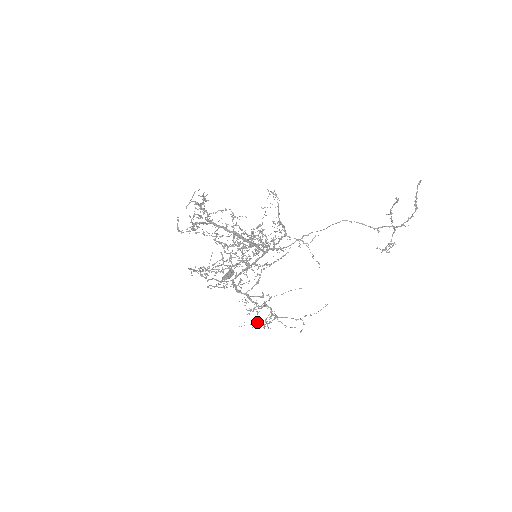
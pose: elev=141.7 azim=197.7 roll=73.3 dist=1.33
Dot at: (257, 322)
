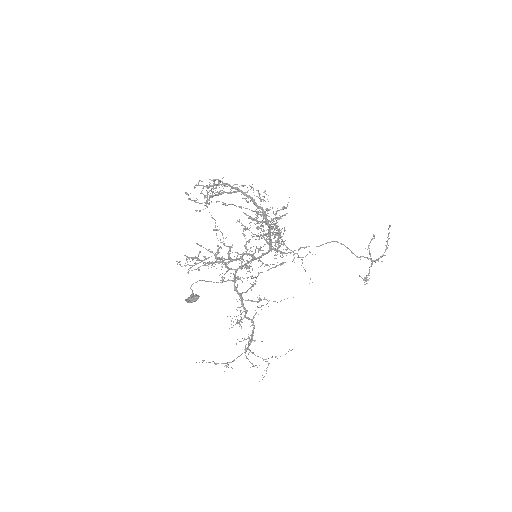
Dot at: occluded
